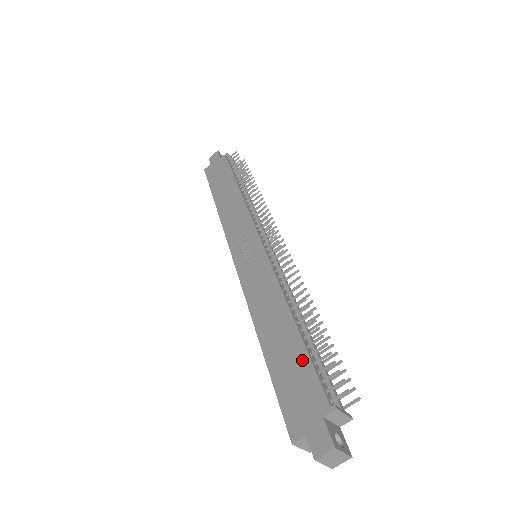
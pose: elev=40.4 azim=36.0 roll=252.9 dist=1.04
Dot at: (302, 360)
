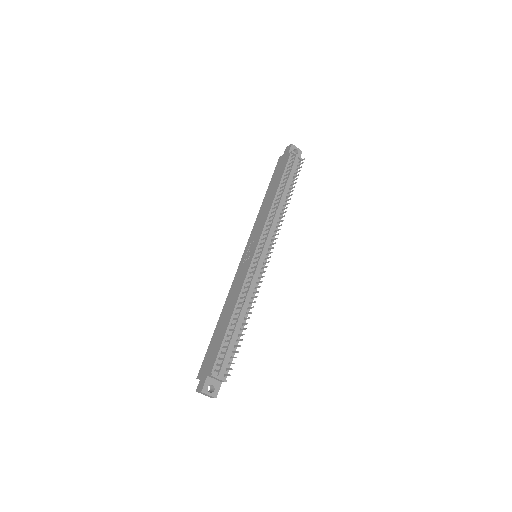
Dot at: (220, 342)
